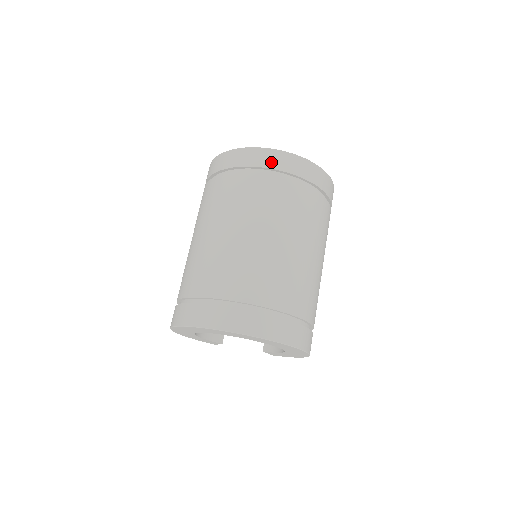
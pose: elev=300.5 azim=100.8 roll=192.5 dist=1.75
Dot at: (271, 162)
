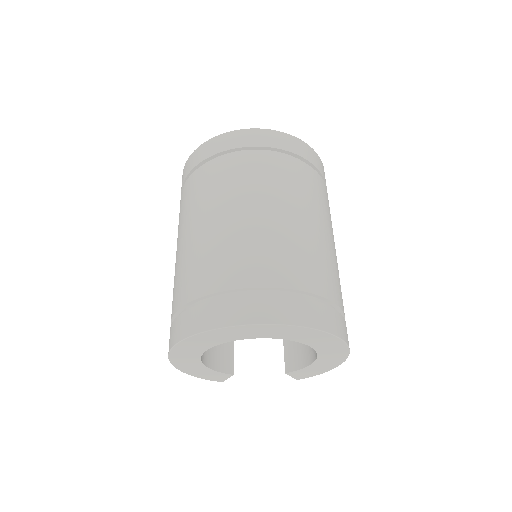
Dot at: (256, 140)
